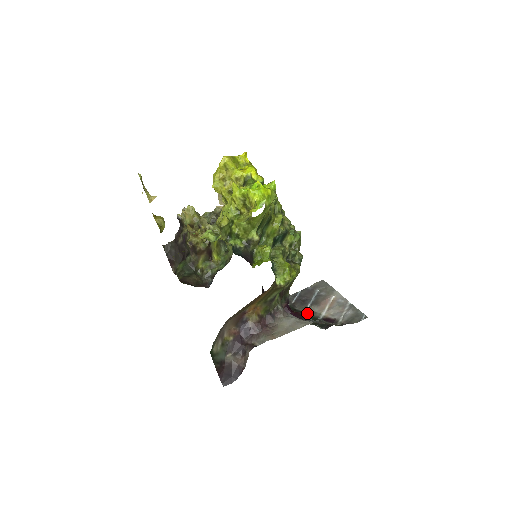
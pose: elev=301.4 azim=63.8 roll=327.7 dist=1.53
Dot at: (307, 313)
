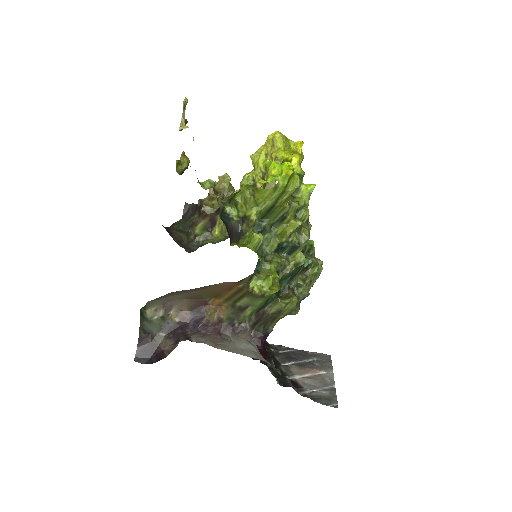
Dot at: (282, 366)
